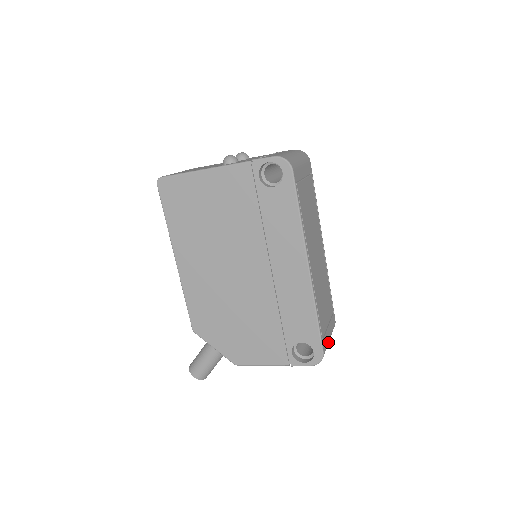
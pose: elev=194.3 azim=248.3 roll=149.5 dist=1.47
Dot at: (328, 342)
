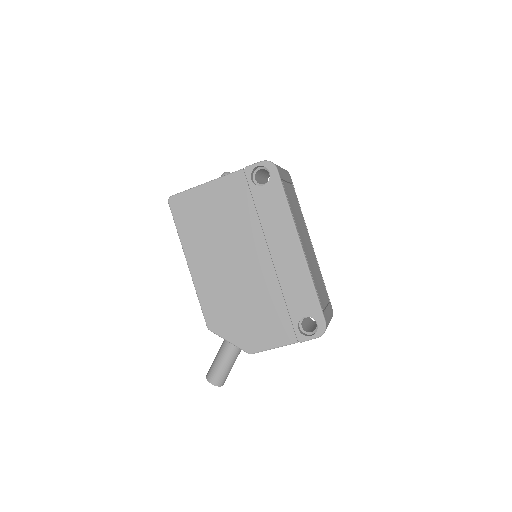
Dot at: (329, 320)
